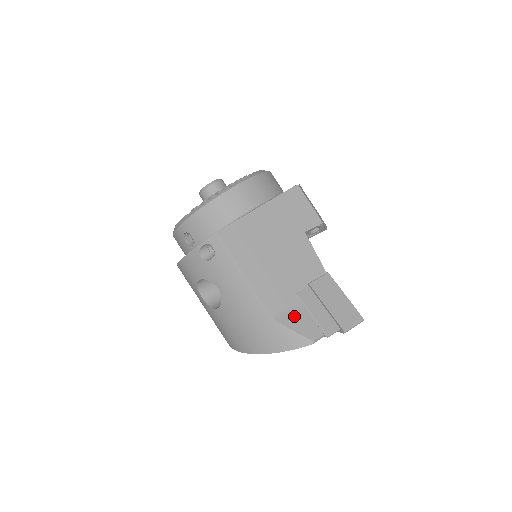
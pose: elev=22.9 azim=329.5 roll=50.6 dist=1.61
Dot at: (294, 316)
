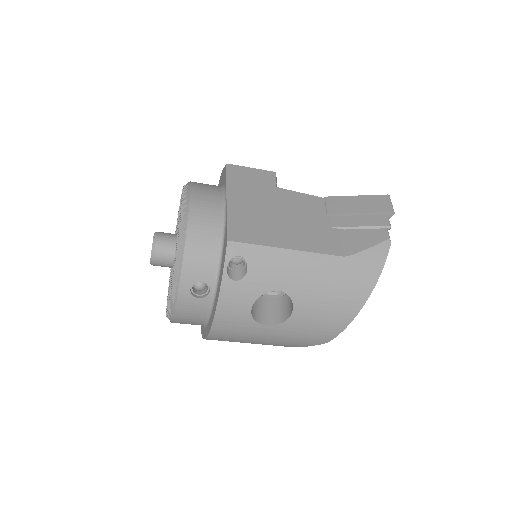
Dot at: (353, 241)
